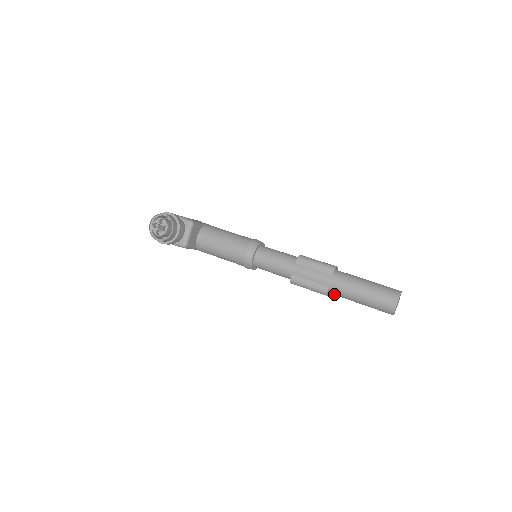
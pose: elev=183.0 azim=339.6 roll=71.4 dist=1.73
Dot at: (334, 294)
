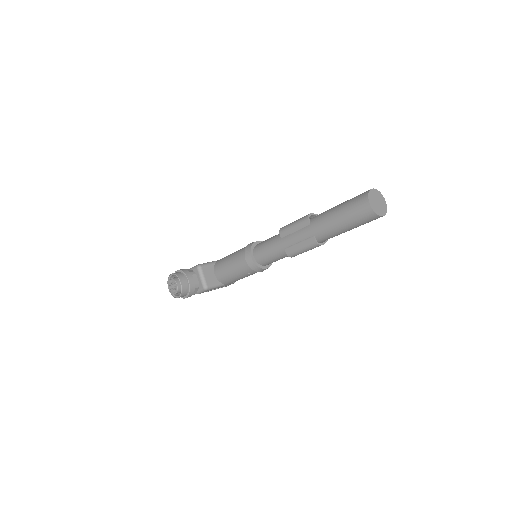
Dot at: (325, 239)
